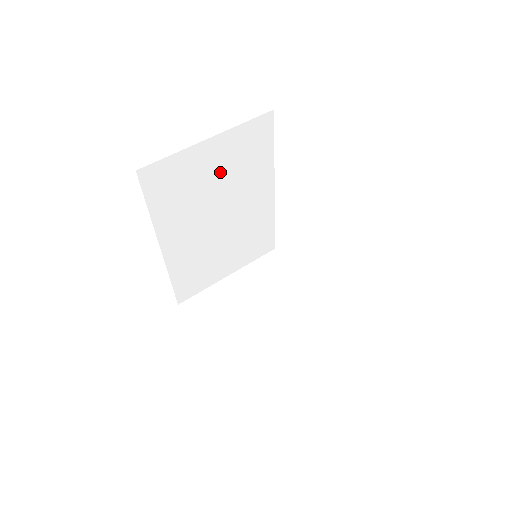
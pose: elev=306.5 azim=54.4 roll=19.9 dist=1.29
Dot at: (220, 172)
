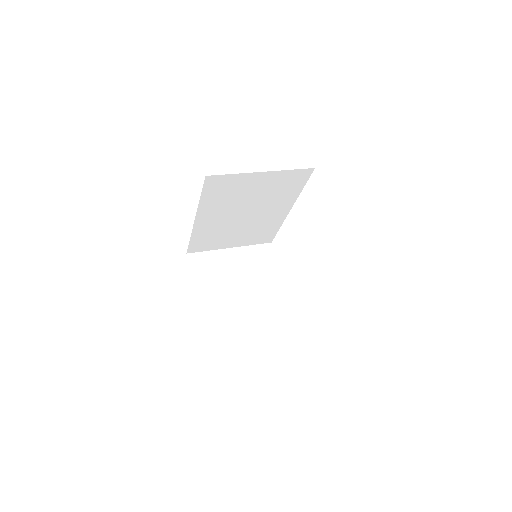
Dot at: (259, 191)
